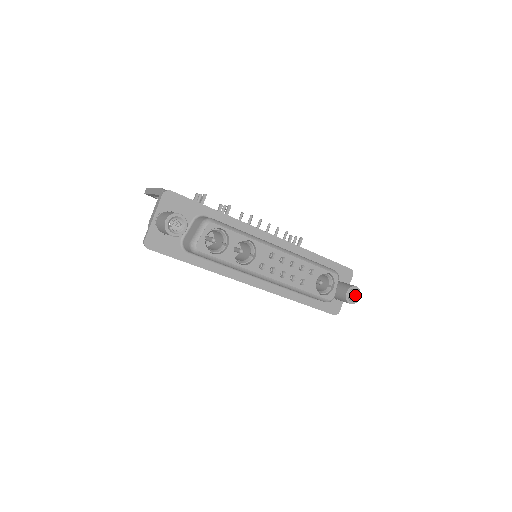
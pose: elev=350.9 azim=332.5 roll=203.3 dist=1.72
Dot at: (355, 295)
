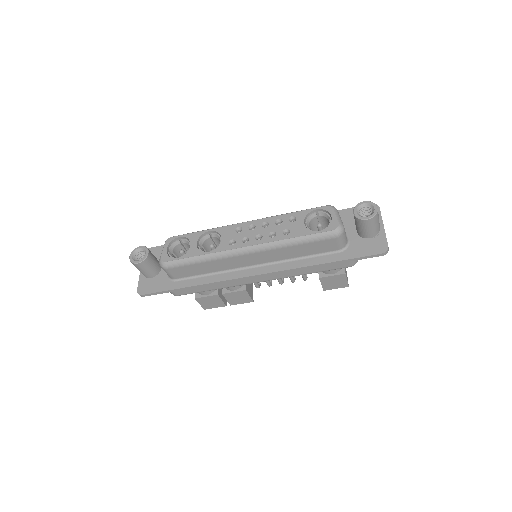
Dot at: (372, 211)
